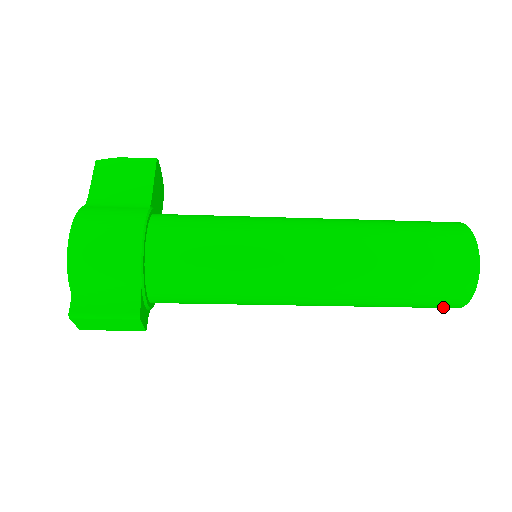
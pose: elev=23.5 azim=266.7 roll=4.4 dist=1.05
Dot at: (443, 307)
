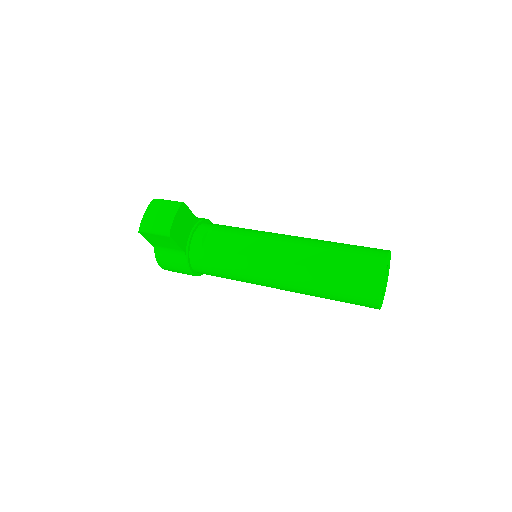
Dot at: occluded
